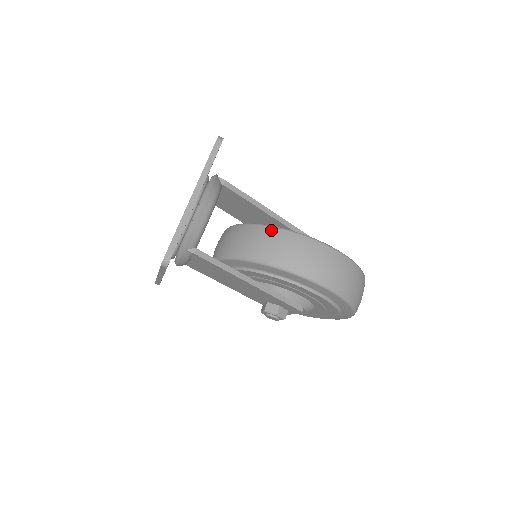
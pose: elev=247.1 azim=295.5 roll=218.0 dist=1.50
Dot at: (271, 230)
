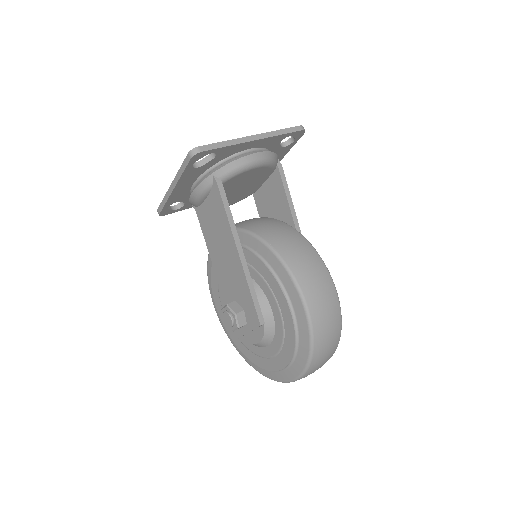
Dot at: (289, 227)
